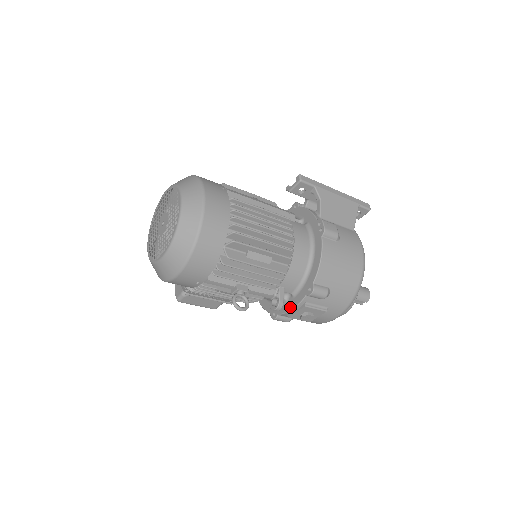
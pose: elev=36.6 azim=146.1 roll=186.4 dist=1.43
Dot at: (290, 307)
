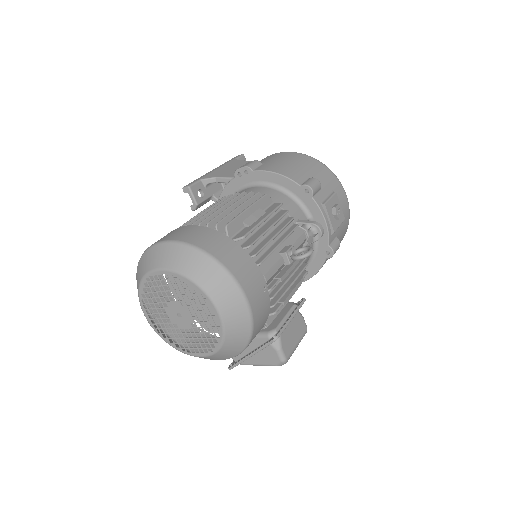
Dot at: (322, 224)
